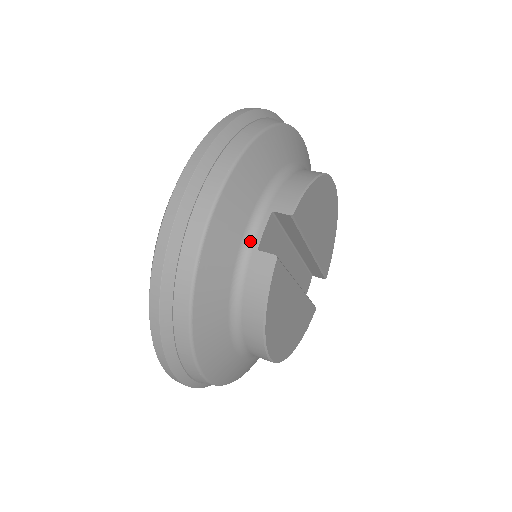
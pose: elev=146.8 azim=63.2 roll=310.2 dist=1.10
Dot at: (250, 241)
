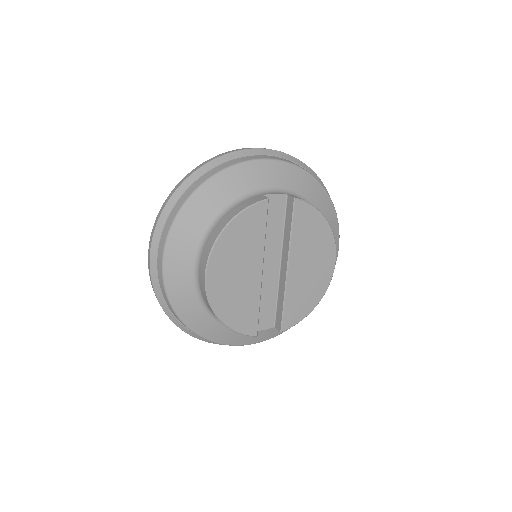
Dot at: (264, 192)
